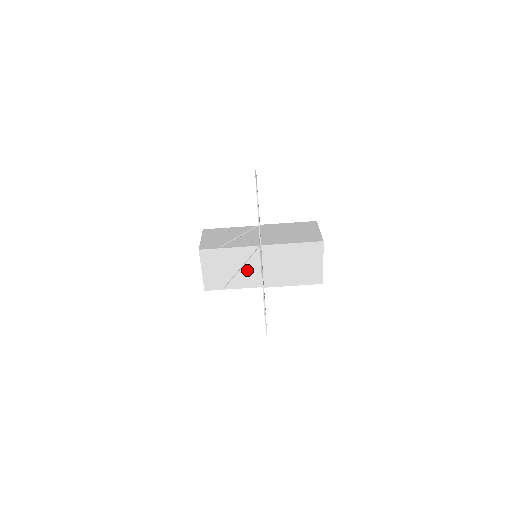
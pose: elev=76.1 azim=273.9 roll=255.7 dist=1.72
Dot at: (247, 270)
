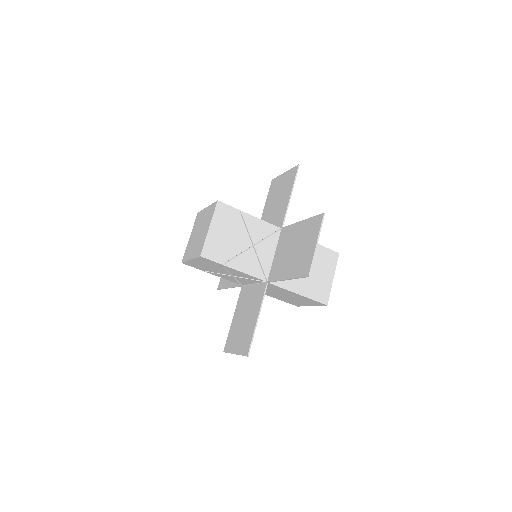
Dot at: (238, 278)
